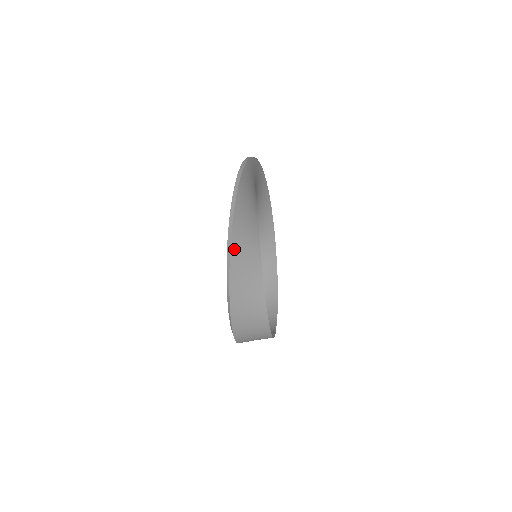
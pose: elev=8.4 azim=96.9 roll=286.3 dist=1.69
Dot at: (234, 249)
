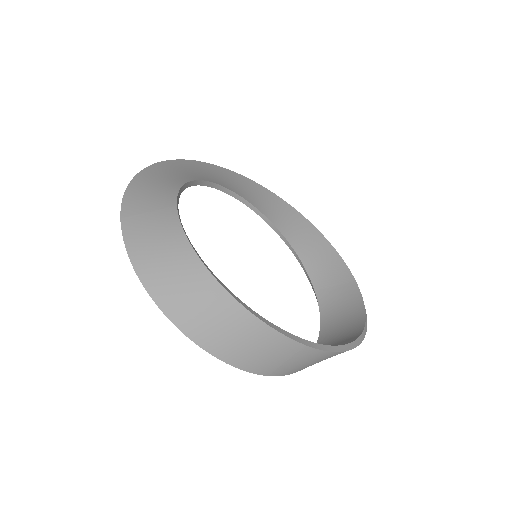
Dot at: (130, 197)
